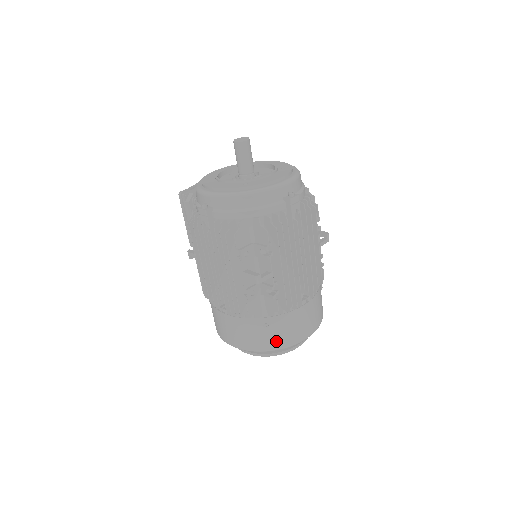
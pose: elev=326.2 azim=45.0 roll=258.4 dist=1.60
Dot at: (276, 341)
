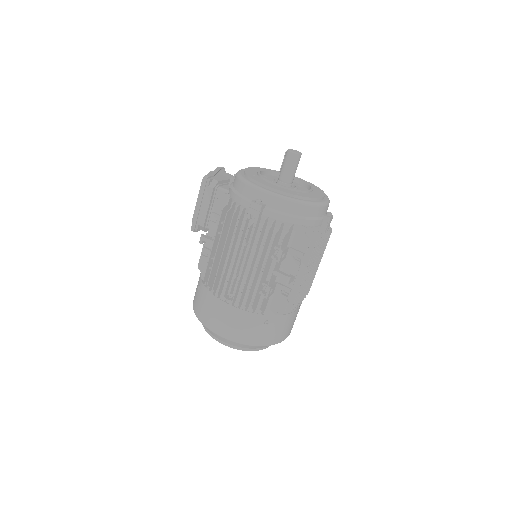
Dot at: (267, 338)
